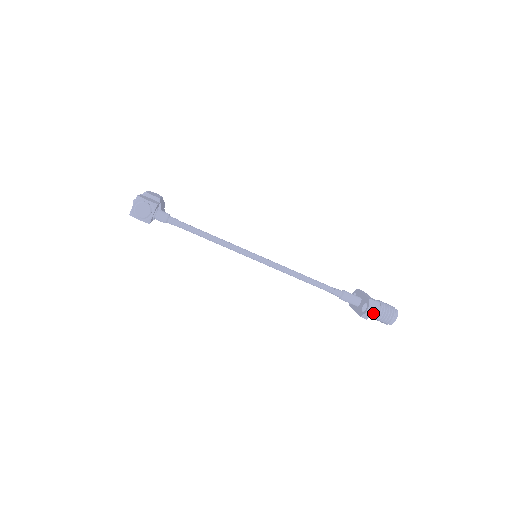
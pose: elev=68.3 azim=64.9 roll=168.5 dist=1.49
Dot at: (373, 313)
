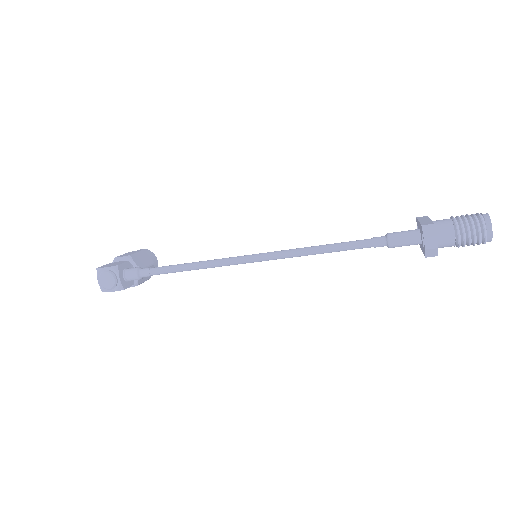
Dot at: (448, 240)
